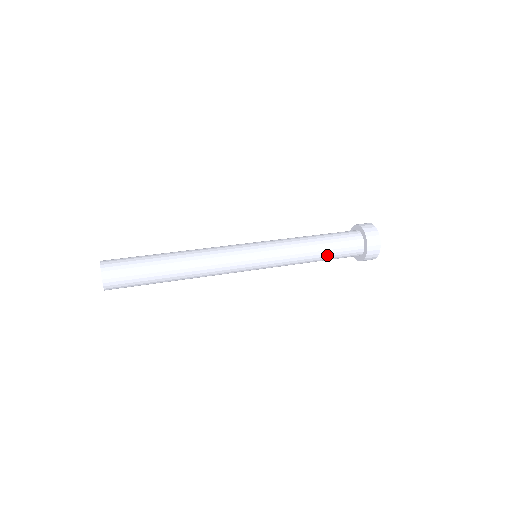
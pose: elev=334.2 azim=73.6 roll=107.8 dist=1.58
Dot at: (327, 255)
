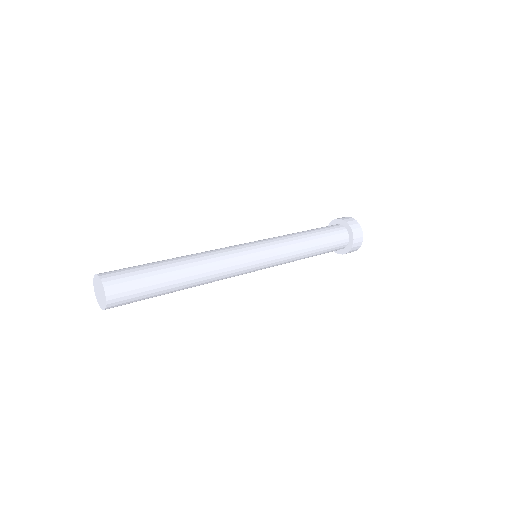
Dot at: (319, 252)
